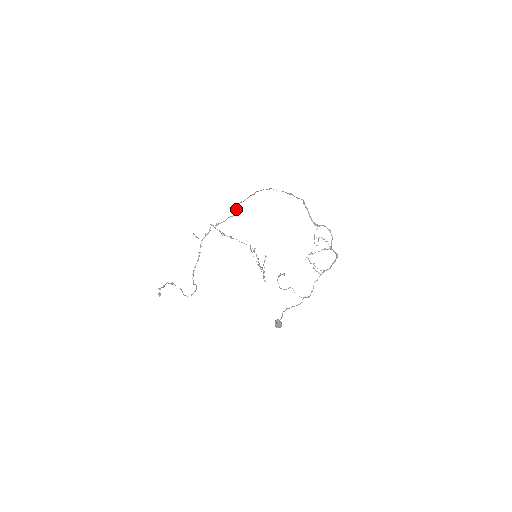
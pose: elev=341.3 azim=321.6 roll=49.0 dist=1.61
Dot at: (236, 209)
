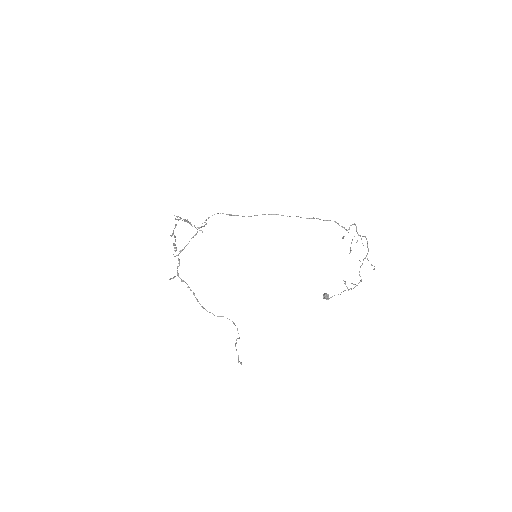
Dot at: occluded
